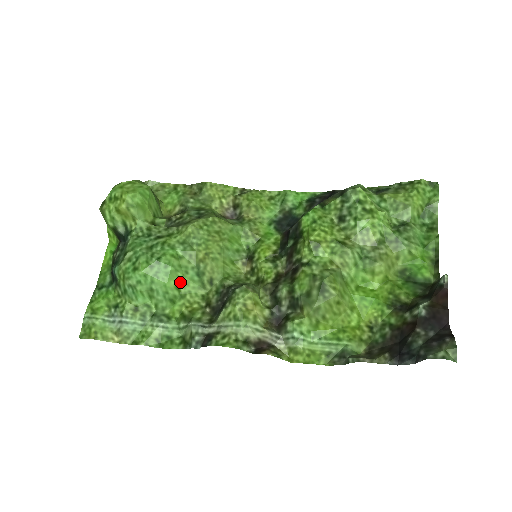
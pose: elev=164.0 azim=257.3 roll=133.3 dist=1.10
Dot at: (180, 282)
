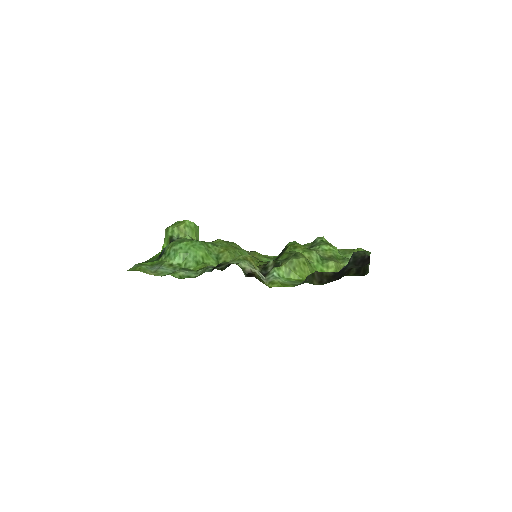
Dot at: (205, 256)
